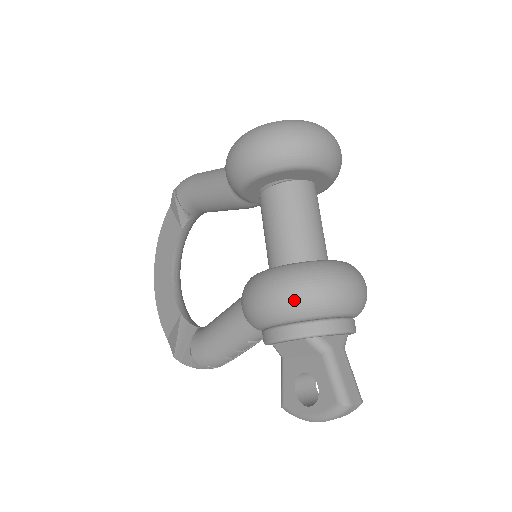
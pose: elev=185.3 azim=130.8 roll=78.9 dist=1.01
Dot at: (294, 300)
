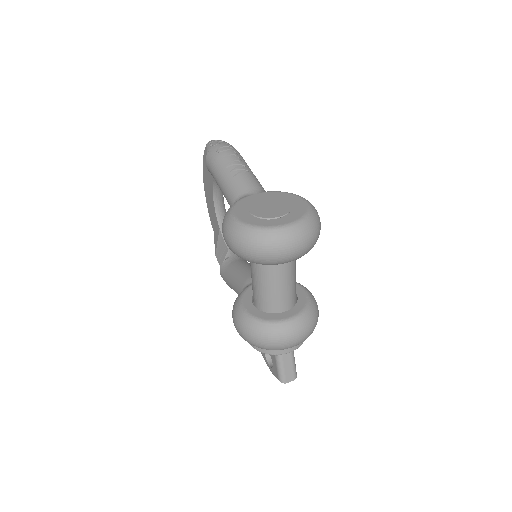
Dot at: (253, 344)
